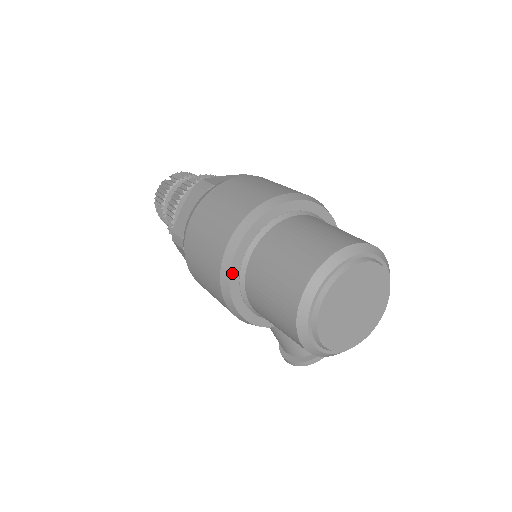
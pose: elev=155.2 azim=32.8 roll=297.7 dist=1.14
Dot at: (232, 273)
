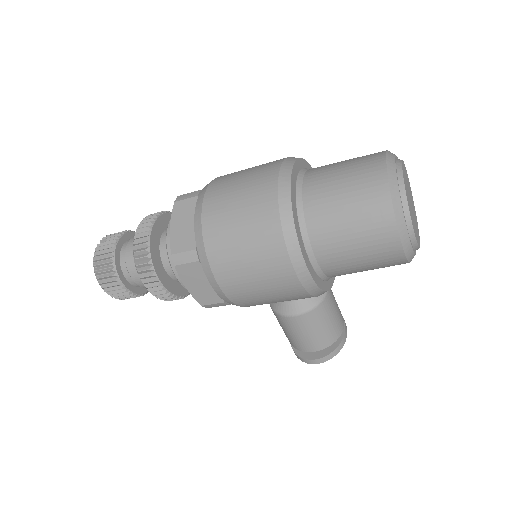
Dot at: (295, 225)
